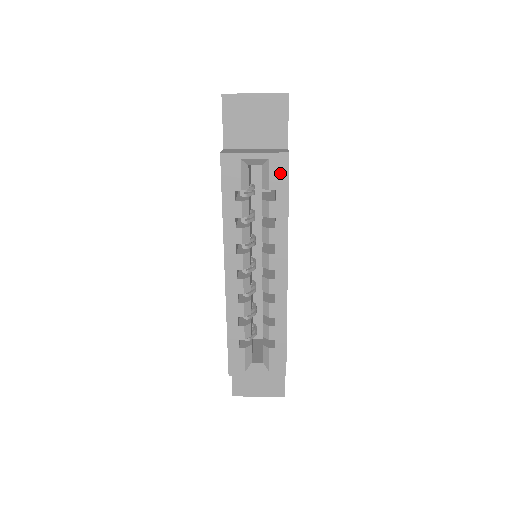
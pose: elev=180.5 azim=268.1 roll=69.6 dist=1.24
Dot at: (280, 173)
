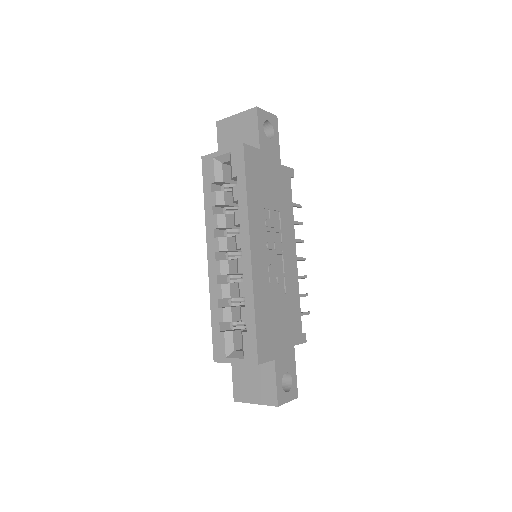
Dot at: (239, 161)
